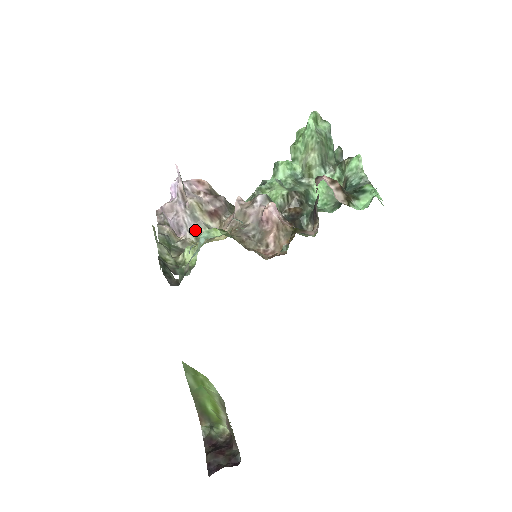
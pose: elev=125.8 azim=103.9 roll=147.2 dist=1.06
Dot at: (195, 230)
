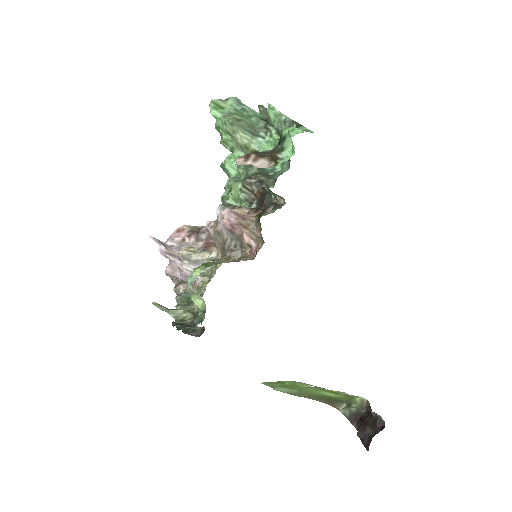
Dot at: (203, 270)
